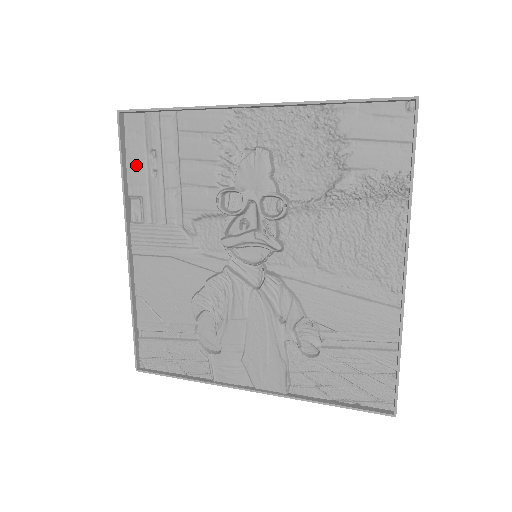
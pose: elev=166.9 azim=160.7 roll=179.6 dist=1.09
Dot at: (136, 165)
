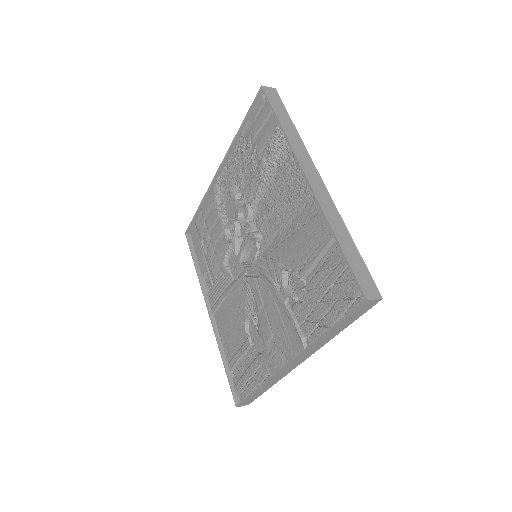
Dot at: (200, 256)
